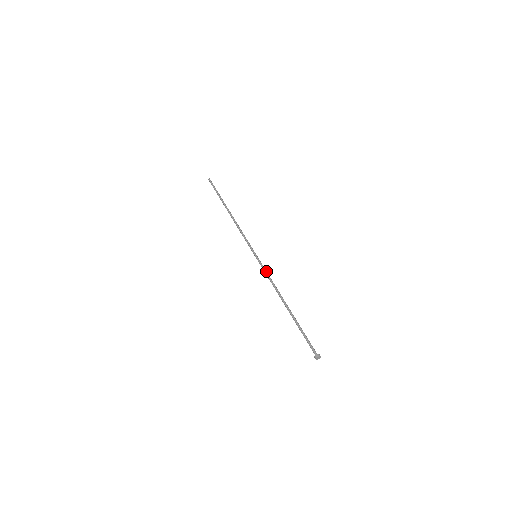
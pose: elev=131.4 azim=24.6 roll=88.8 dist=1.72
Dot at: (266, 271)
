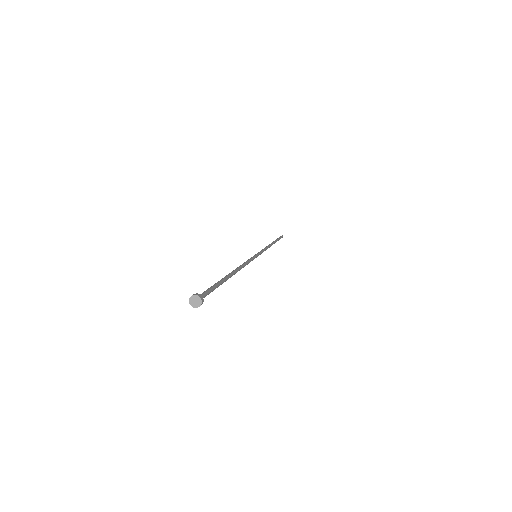
Dot at: (249, 259)
